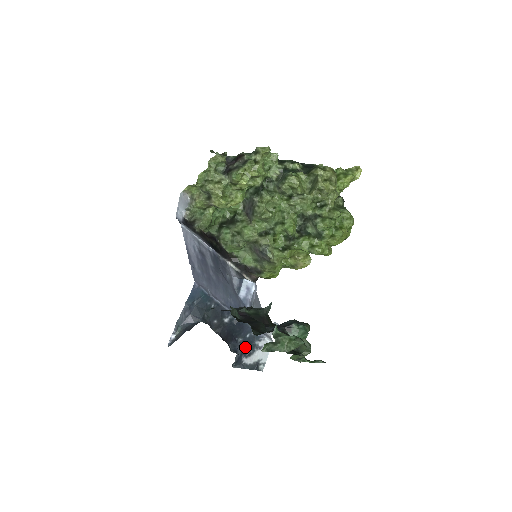
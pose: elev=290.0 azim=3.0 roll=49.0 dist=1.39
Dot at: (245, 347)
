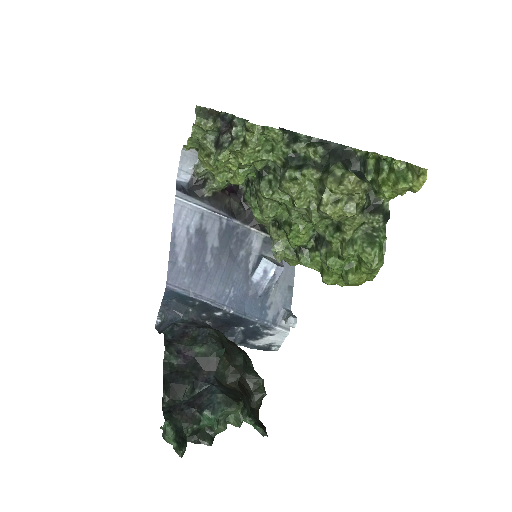
Dot at: (249, 334)
